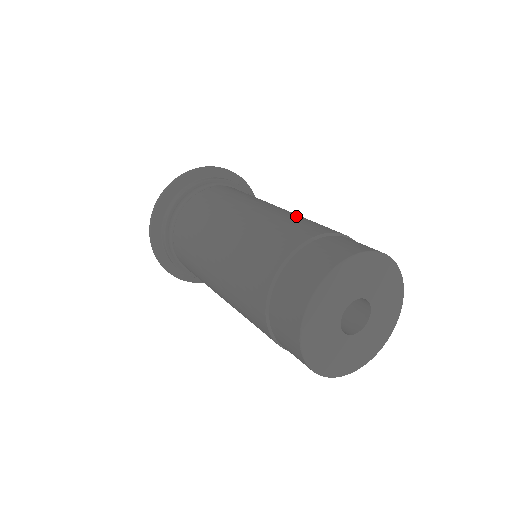
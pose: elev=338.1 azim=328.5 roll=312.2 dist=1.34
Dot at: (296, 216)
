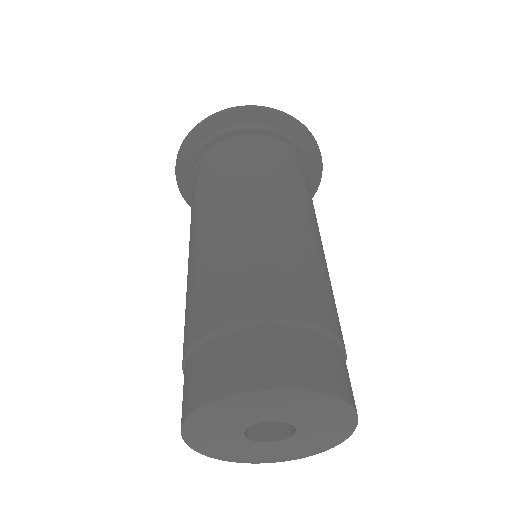
Dot at: (230, 258)
